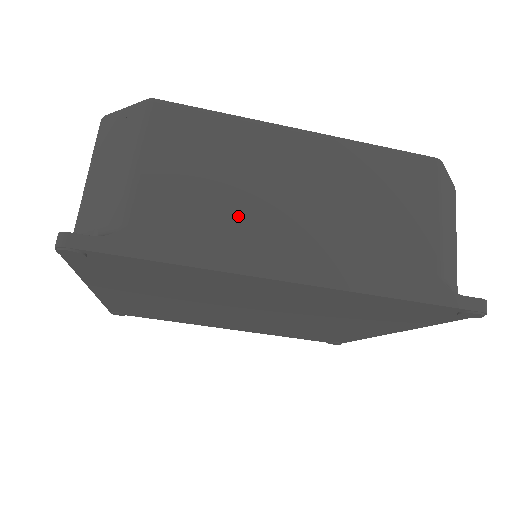
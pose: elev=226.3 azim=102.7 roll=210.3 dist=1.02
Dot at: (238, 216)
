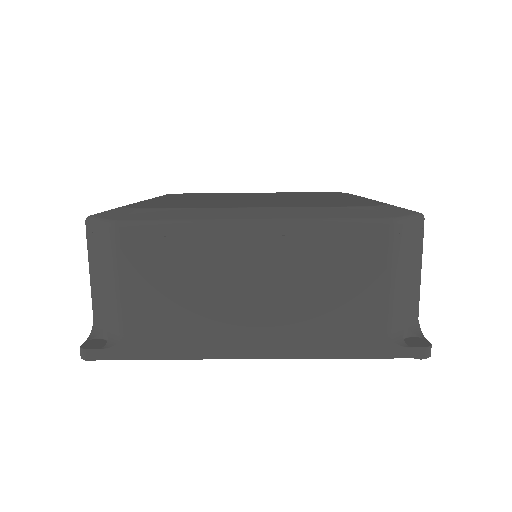
Dot at: (207, 314)
